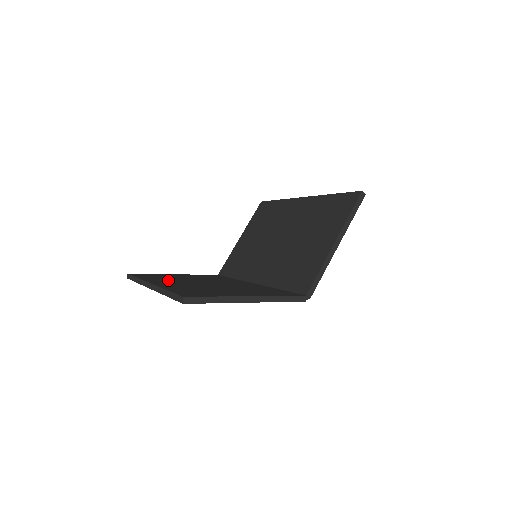
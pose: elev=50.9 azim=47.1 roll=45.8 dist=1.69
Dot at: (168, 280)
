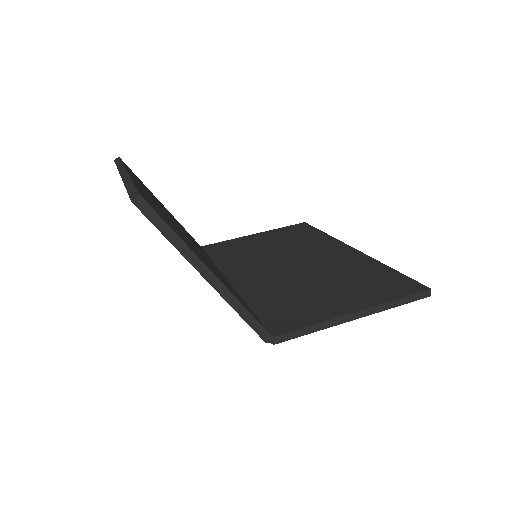
Dot at: occluded
